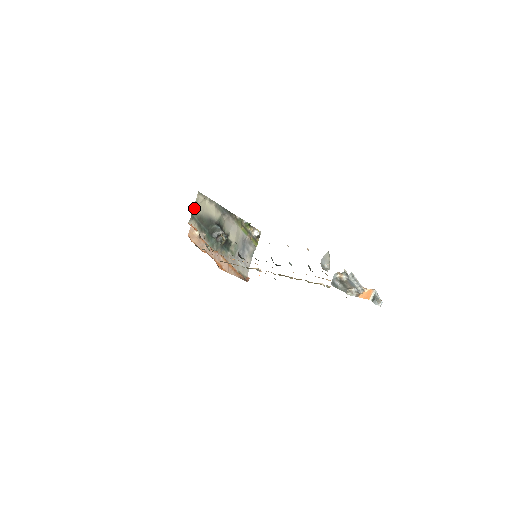
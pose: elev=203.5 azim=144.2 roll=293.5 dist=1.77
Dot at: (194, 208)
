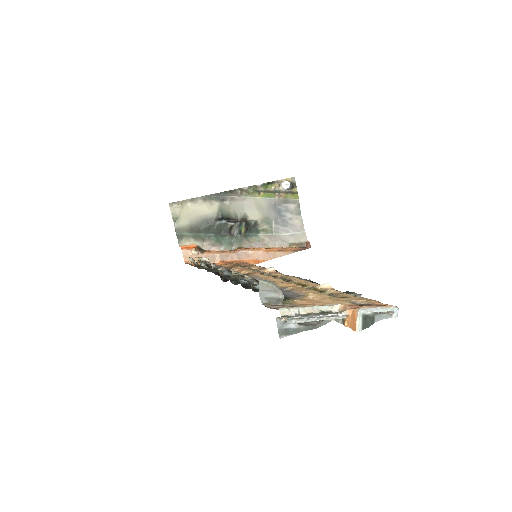
Dot at: (176, 225)
